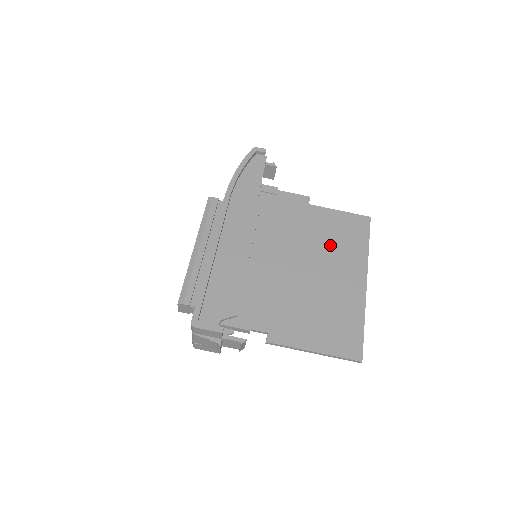
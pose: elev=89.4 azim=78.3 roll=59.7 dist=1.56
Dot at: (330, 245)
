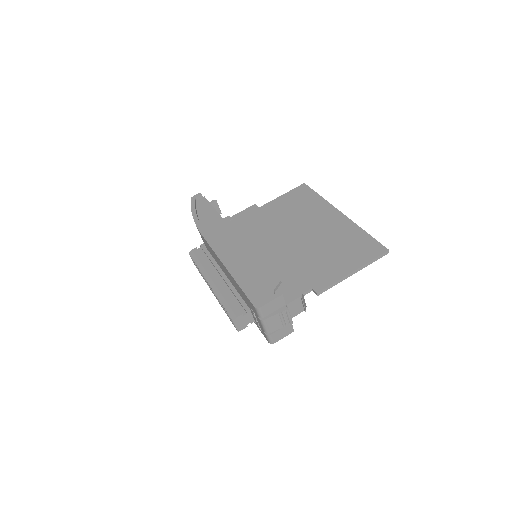
Dot at: (296, 215)
